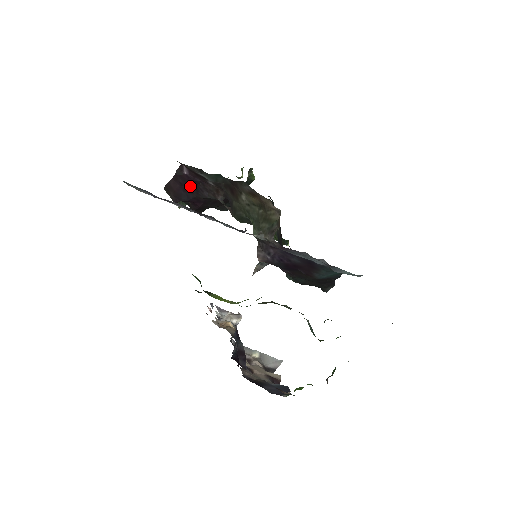
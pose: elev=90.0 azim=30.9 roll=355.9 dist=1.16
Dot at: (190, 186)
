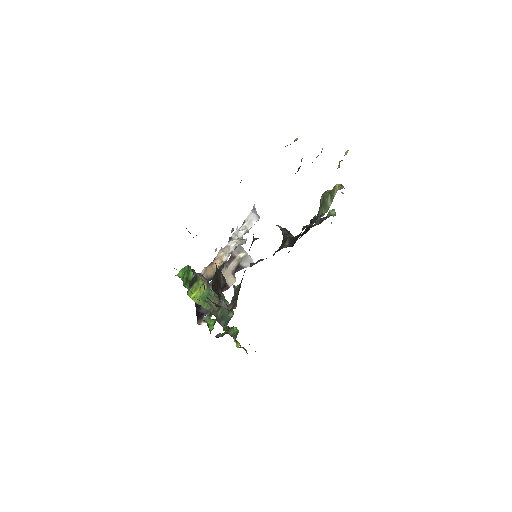
Dot at: occluded
